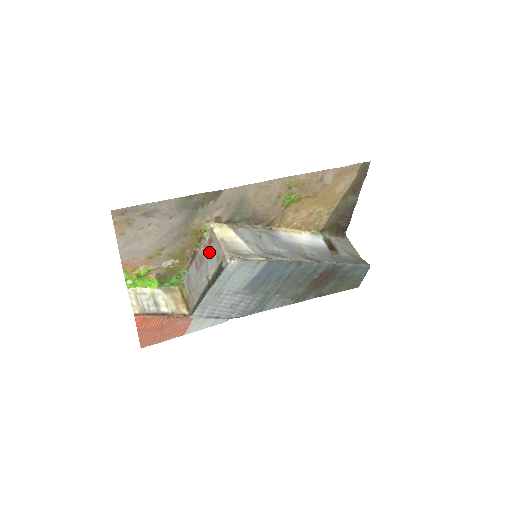
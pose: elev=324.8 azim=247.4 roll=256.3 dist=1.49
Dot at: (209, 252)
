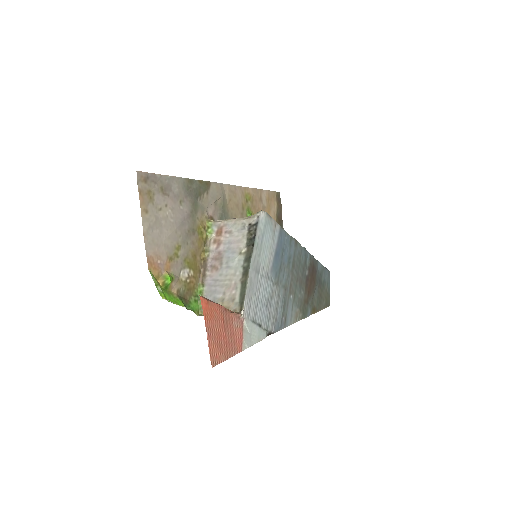
Dot at: (225, 239)
